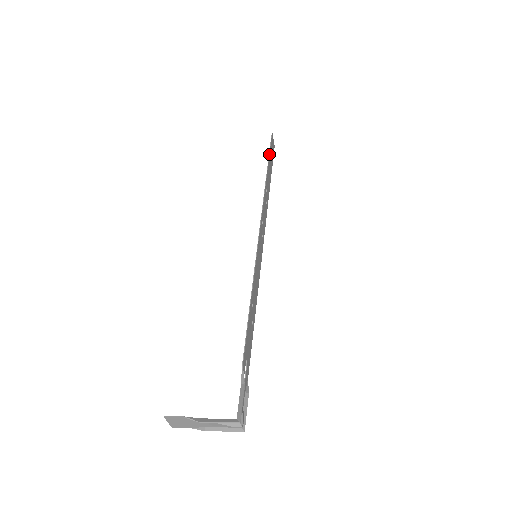
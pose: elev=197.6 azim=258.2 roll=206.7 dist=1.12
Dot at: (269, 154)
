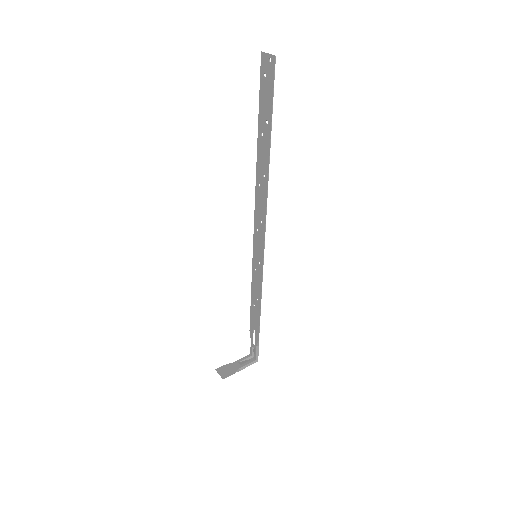
Dot at: occluded
